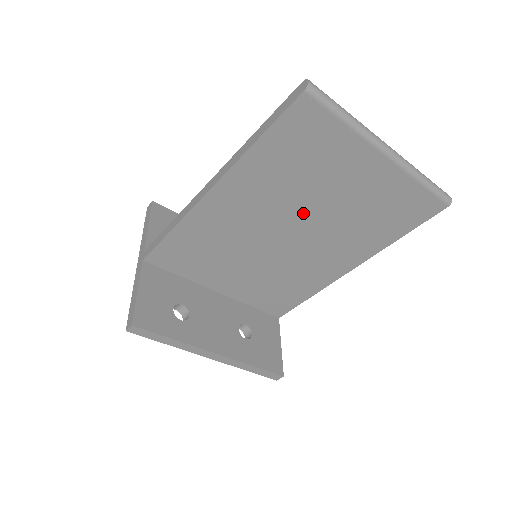
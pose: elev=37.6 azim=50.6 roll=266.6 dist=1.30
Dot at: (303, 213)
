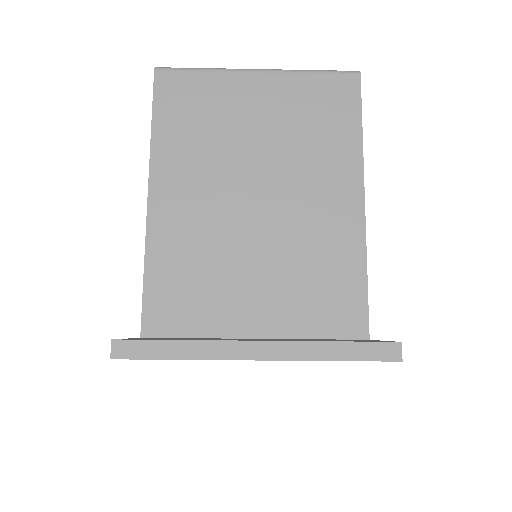
Dot at: (247, 165)
